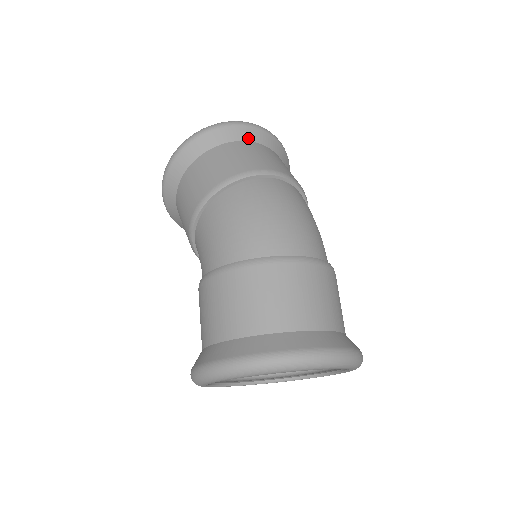
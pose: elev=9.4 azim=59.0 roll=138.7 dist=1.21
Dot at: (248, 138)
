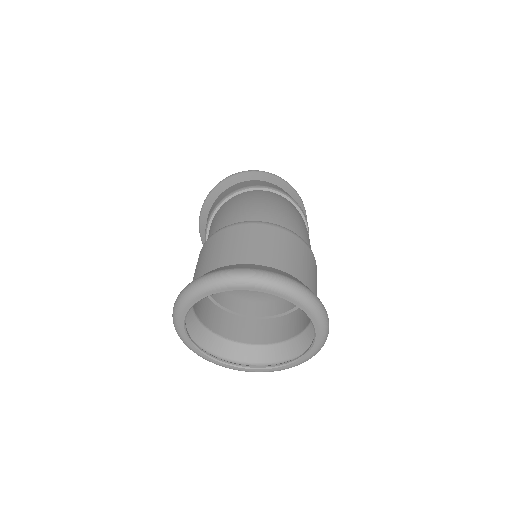
Dot at: (263, 179)
